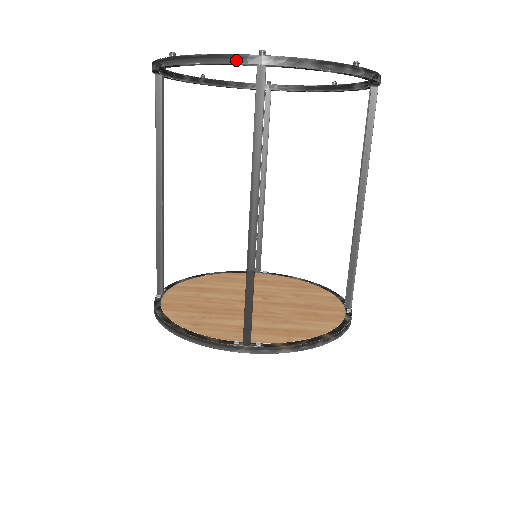
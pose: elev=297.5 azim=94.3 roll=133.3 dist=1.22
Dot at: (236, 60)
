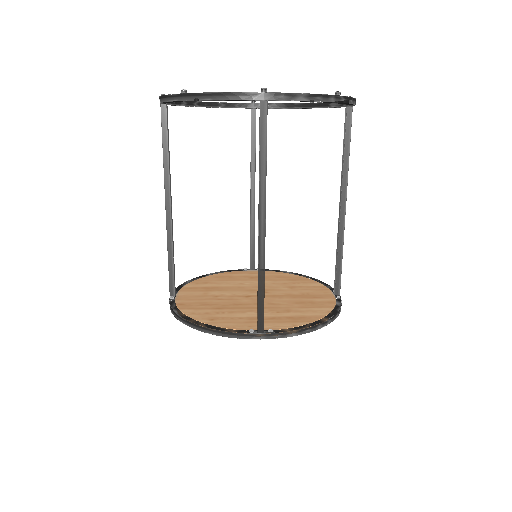
Dot at: (242, 97)
